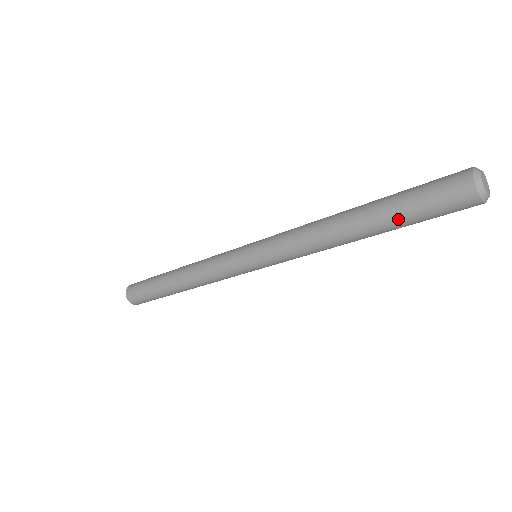
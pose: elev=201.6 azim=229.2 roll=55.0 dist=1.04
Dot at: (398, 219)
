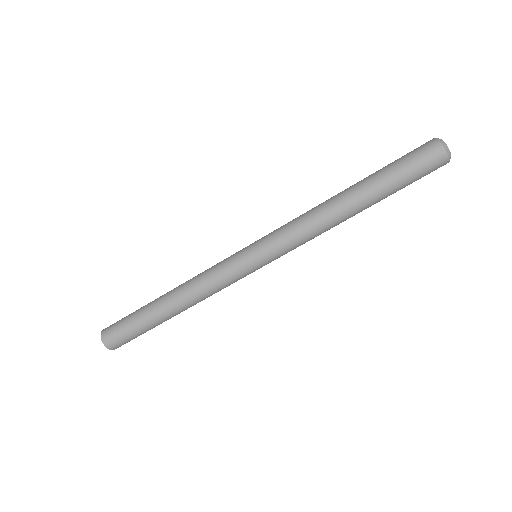
Dot at: (384, 177)
